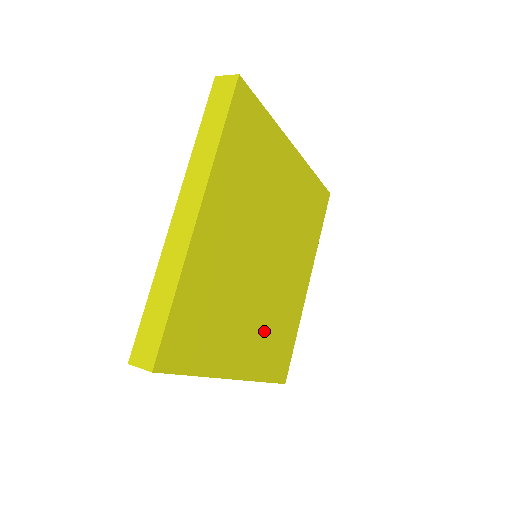
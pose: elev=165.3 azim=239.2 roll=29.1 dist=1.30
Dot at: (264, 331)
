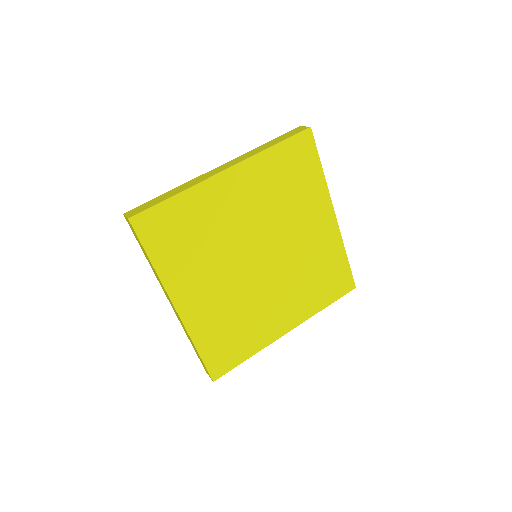
Dot at: (223, 309)
